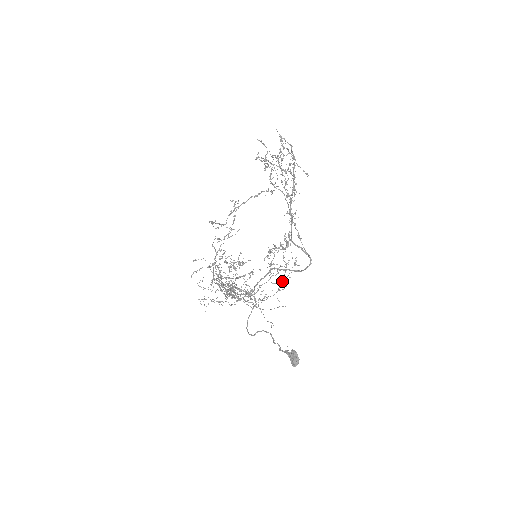
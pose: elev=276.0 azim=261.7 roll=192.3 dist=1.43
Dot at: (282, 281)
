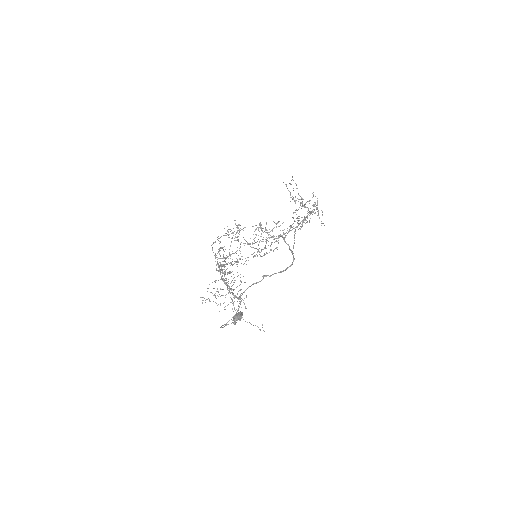
Dot at: (261, 256)
